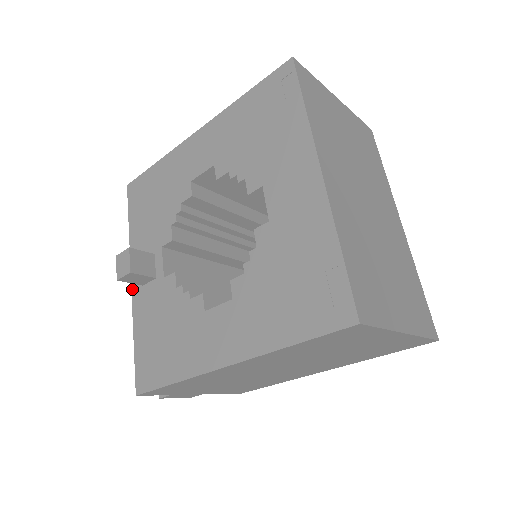
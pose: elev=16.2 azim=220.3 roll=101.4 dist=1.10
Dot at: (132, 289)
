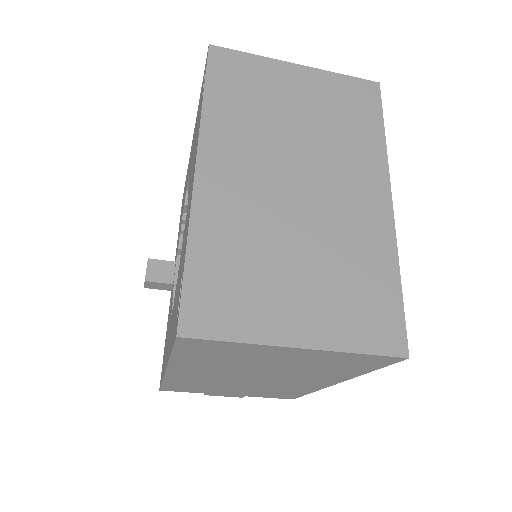
Dot at: occluded
